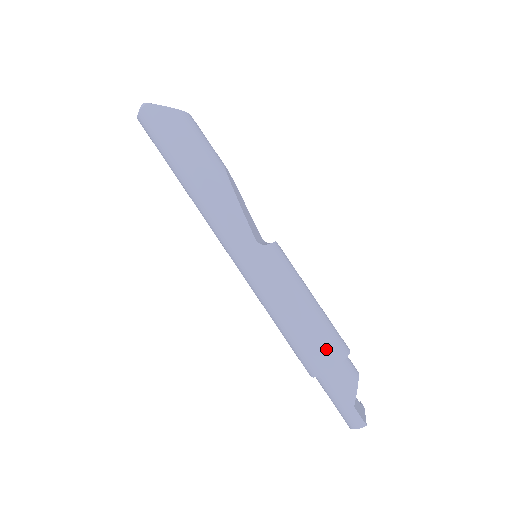
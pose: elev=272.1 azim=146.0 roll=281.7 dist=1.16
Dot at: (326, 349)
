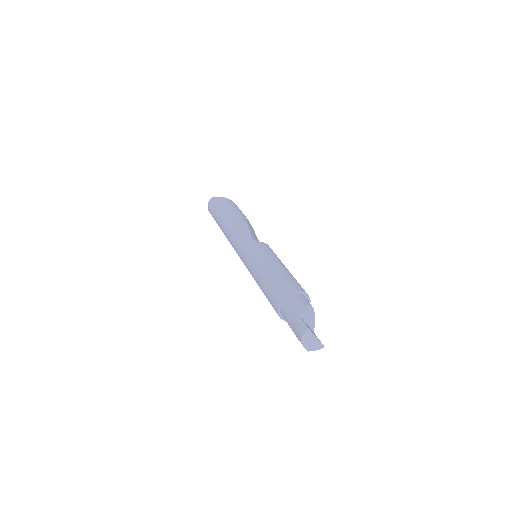
Dot at: (285, 285)
